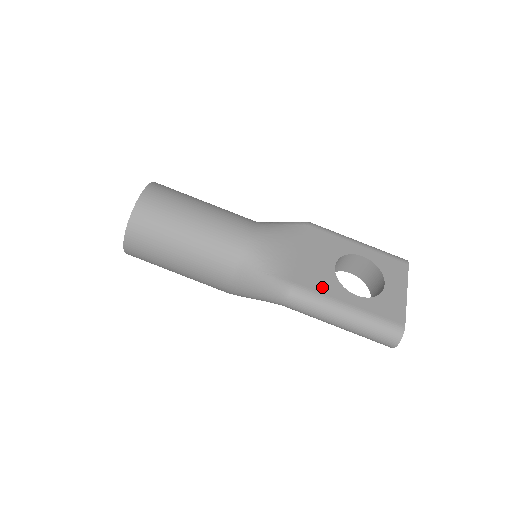
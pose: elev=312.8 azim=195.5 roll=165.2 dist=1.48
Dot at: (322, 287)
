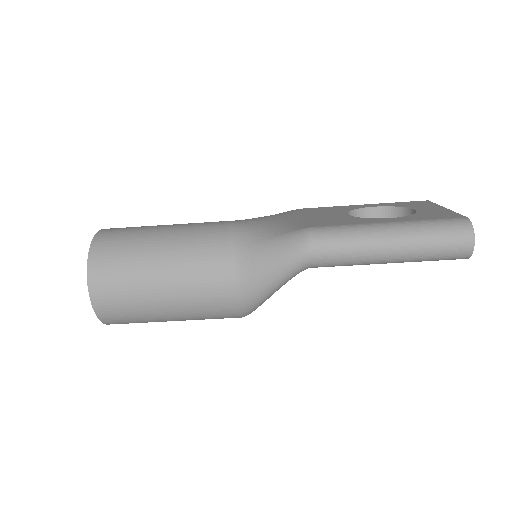
Dot at: (344, 222)
